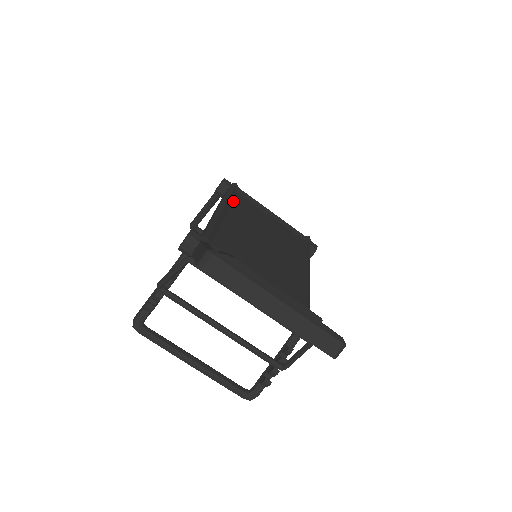
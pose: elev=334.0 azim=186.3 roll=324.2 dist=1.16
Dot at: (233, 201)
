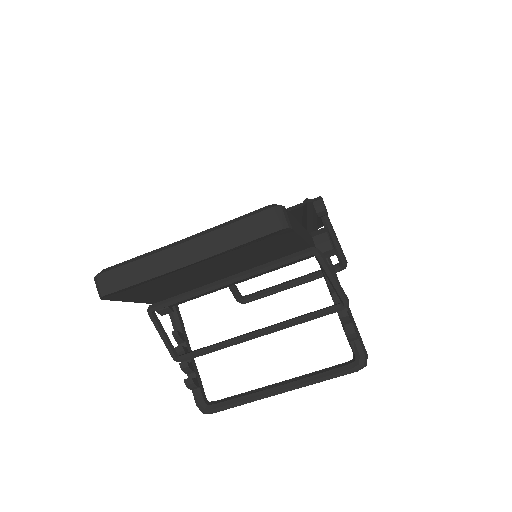
Dot at: occluded
